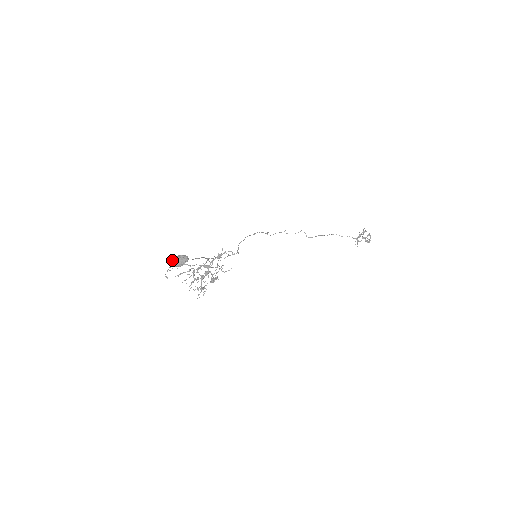
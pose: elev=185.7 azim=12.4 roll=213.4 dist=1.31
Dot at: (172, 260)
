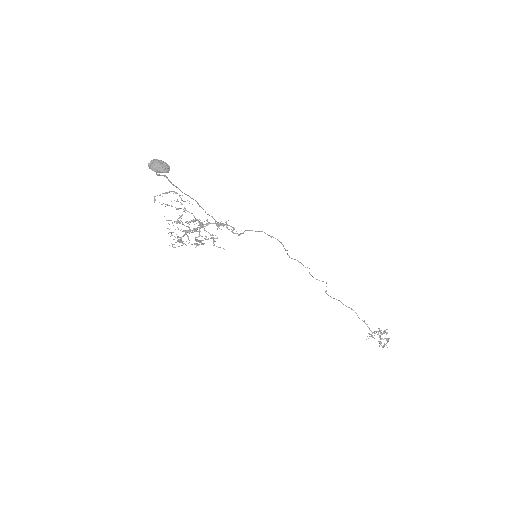
Dot at: (153, 160)
